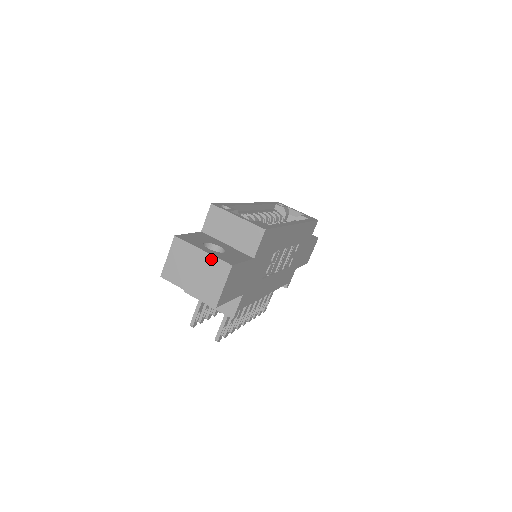
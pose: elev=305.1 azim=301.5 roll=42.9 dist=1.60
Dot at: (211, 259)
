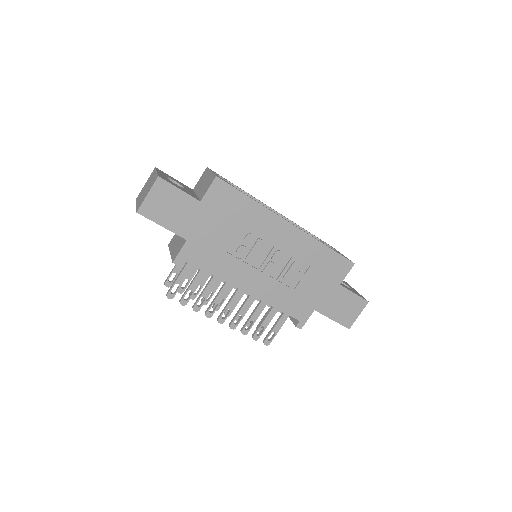
Dot at: (155, 176)
